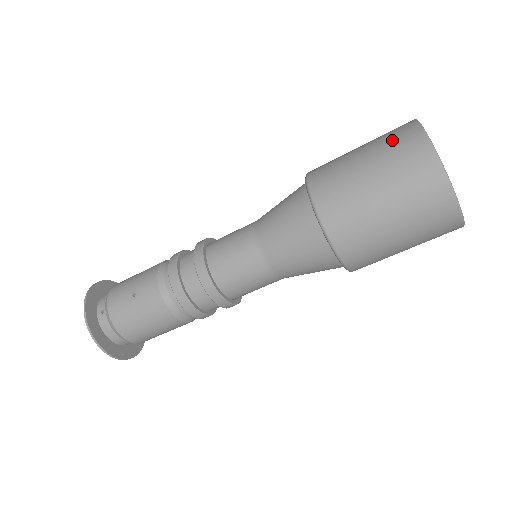
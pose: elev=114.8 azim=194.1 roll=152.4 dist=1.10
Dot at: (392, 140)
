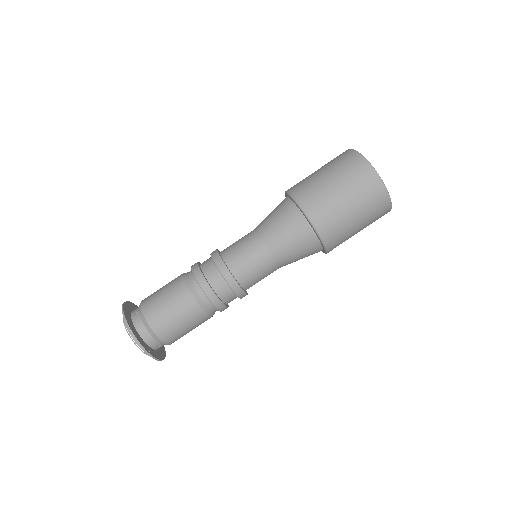
Dot at: (334, 159)
